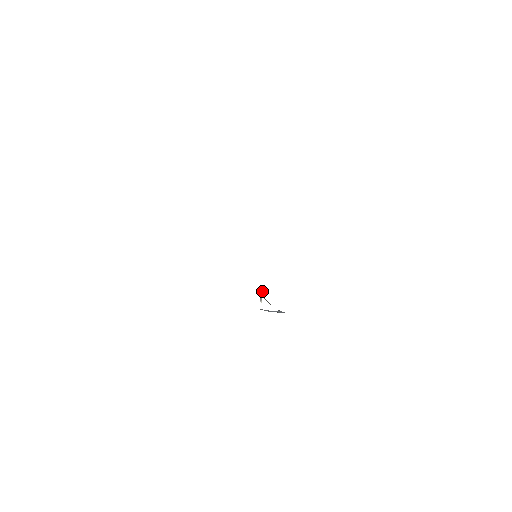
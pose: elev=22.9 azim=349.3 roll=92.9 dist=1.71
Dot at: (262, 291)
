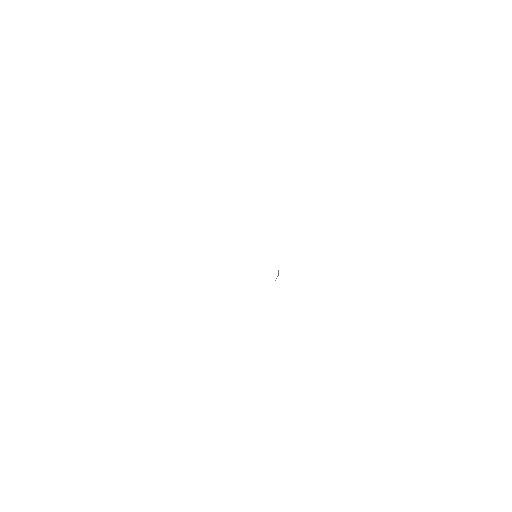
Dot at: (278, 272)
